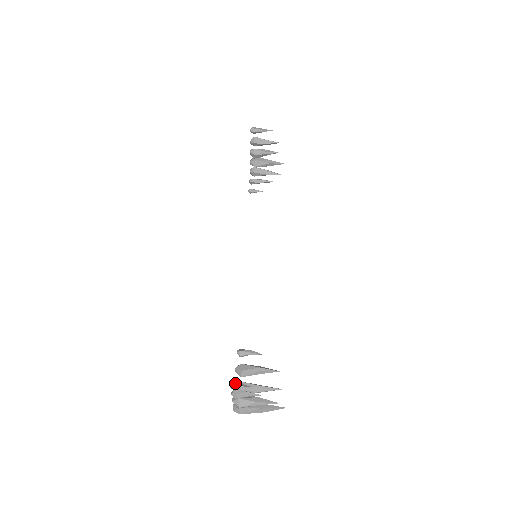
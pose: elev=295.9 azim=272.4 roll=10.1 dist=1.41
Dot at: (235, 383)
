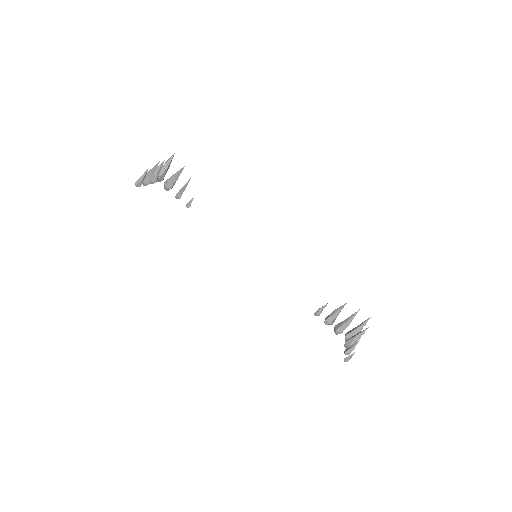
Dot at: (345, 359)
